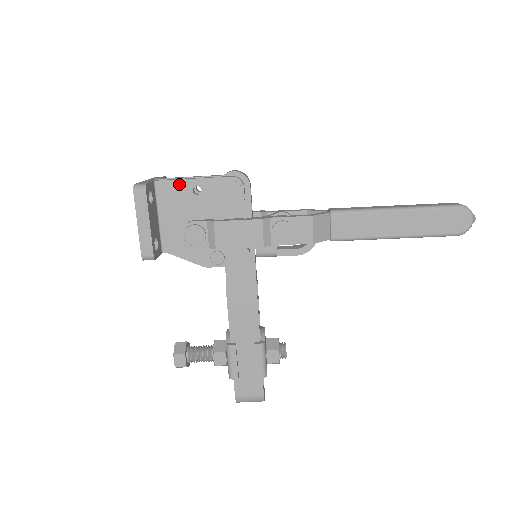
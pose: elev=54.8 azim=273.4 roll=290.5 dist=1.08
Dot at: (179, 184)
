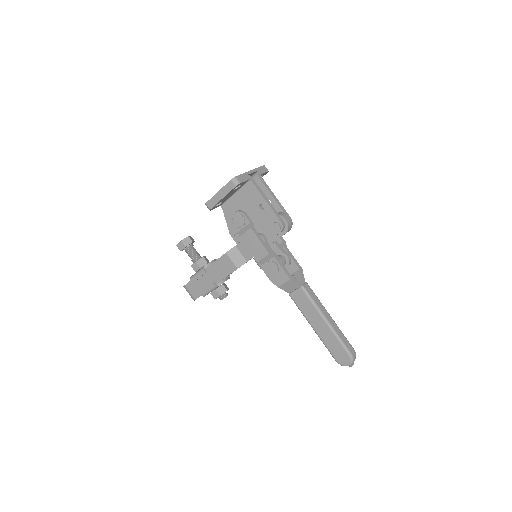
Dot at: (258, 194)
